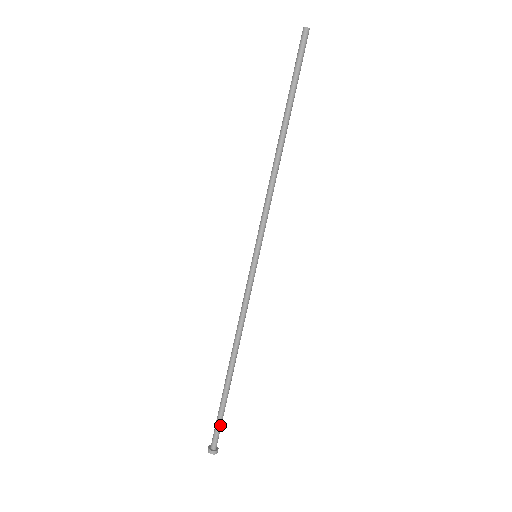
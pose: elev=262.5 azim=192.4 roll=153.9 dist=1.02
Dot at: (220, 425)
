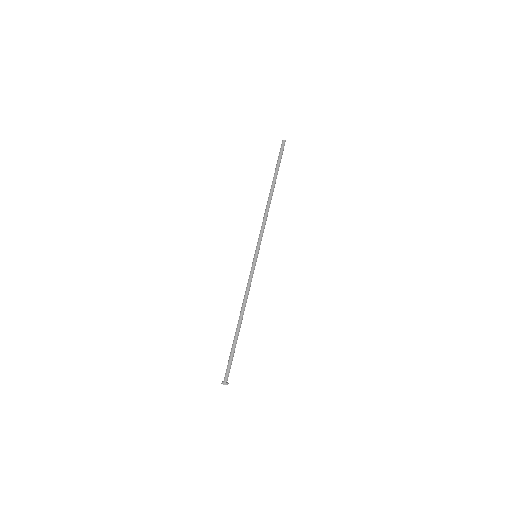
Dot at: (230, 364)
